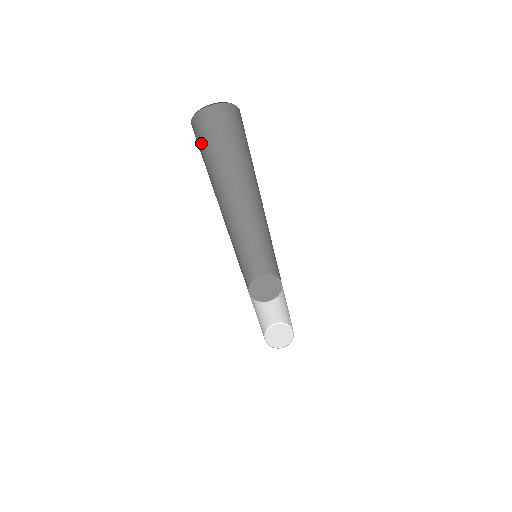
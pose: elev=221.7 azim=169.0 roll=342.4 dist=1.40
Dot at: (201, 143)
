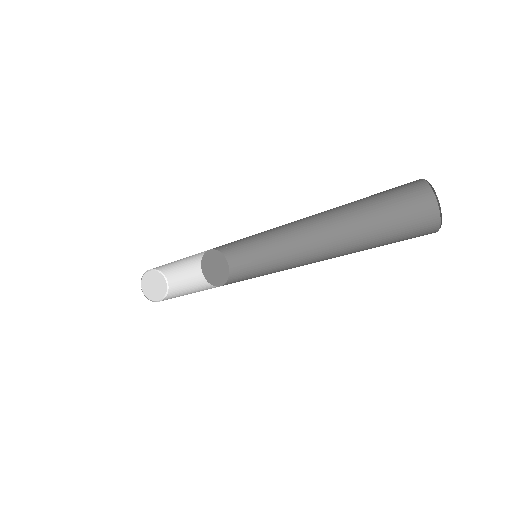
Dot at: occluded
